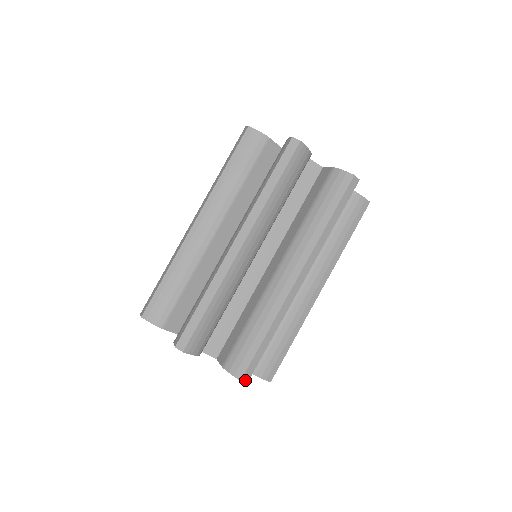
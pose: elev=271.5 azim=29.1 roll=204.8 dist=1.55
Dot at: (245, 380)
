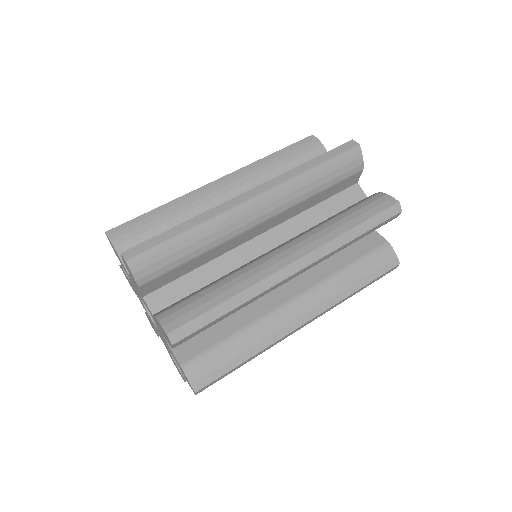
Dot at: (126, 256)
